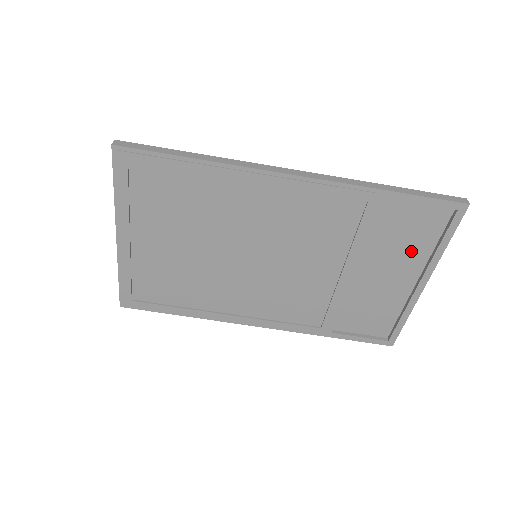
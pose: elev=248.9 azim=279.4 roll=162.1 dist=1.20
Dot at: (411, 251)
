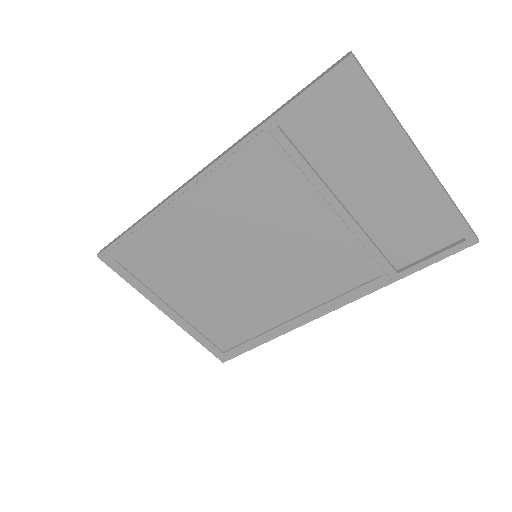
Dot at: (365, 142)
